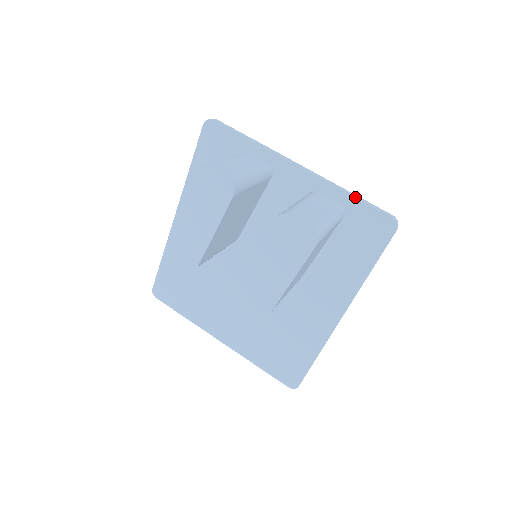
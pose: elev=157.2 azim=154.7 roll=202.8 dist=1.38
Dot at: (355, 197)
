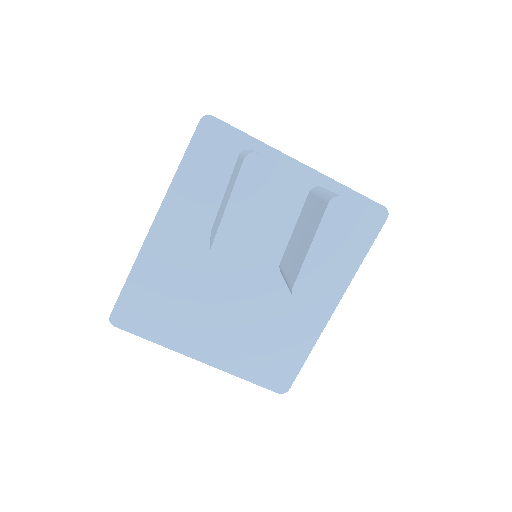
Dot at: occluded
